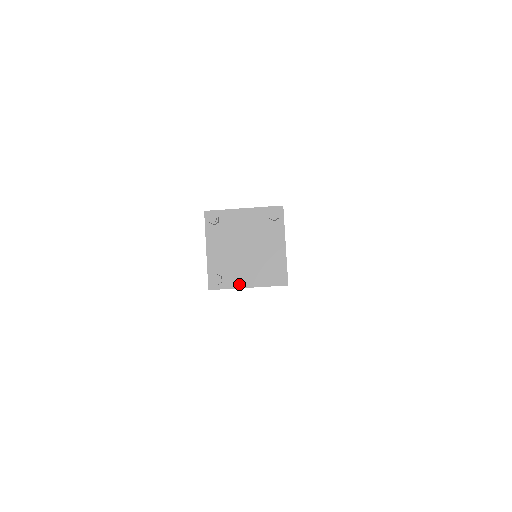
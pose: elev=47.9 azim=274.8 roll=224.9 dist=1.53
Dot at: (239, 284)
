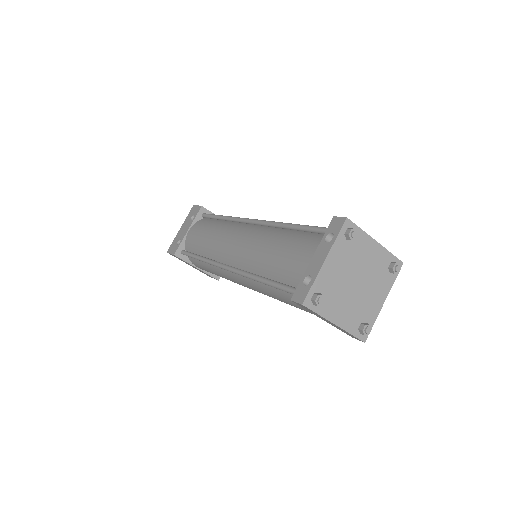
Dot at: (331, 316)
